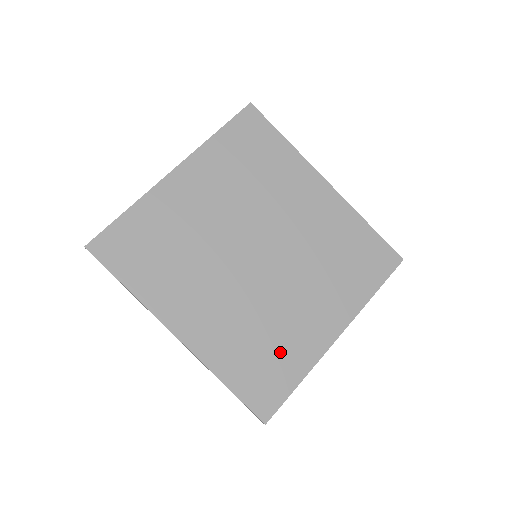
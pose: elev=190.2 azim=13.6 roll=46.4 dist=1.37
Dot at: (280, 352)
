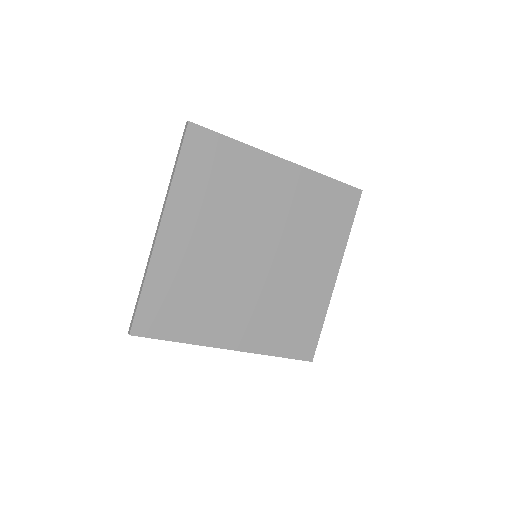
Dot at: (303, 313)
